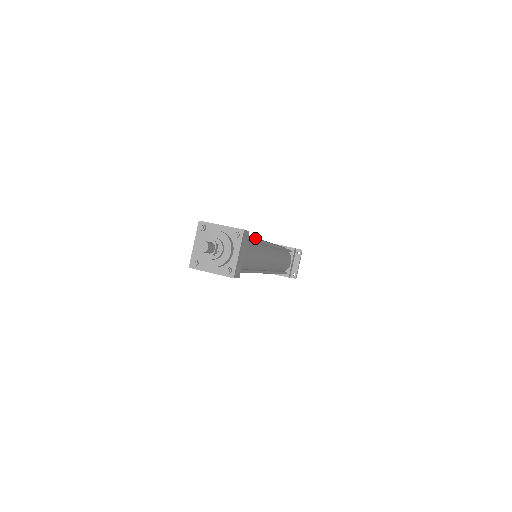
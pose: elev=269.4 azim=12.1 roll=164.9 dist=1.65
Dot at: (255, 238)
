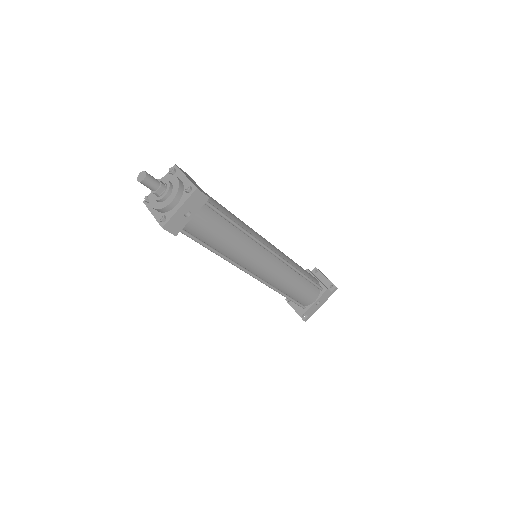
Dot at: occluded
